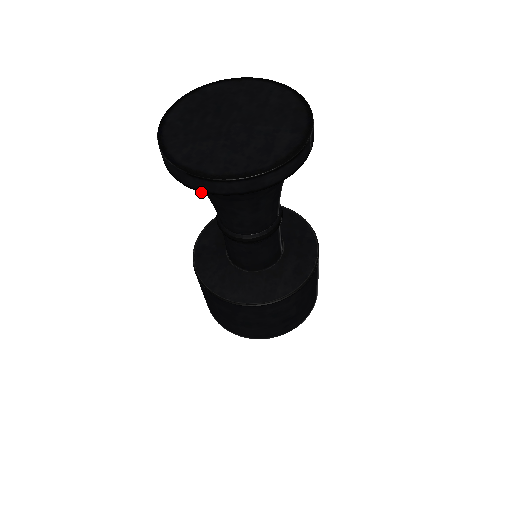
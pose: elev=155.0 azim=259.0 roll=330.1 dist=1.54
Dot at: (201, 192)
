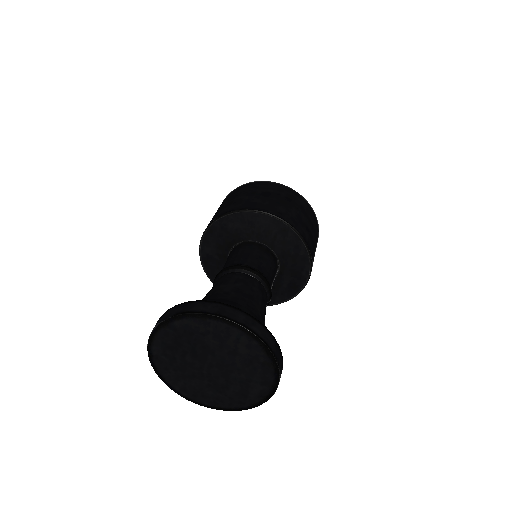
Dot at: occluded
